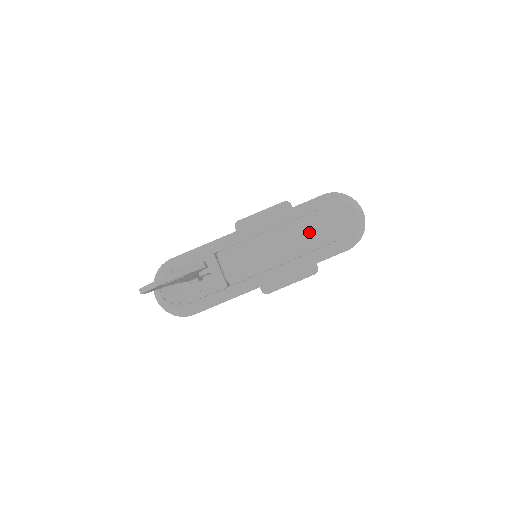
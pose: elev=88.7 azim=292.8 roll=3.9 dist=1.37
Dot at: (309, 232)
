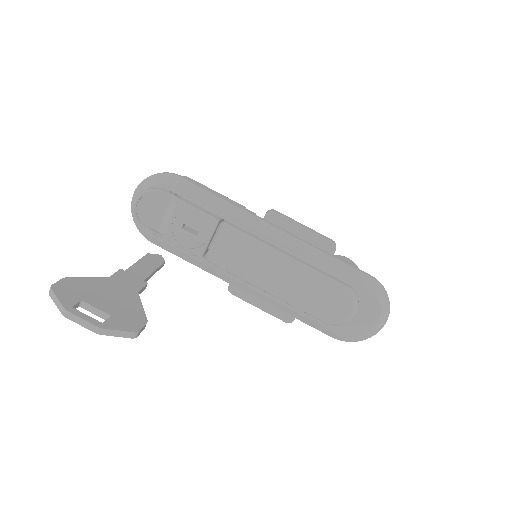
Dot at: (318, 296)
